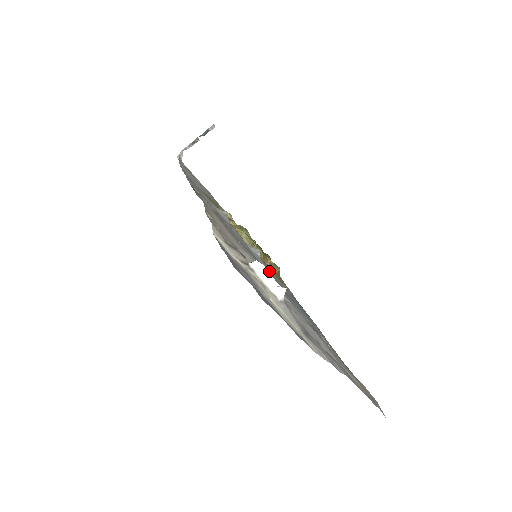
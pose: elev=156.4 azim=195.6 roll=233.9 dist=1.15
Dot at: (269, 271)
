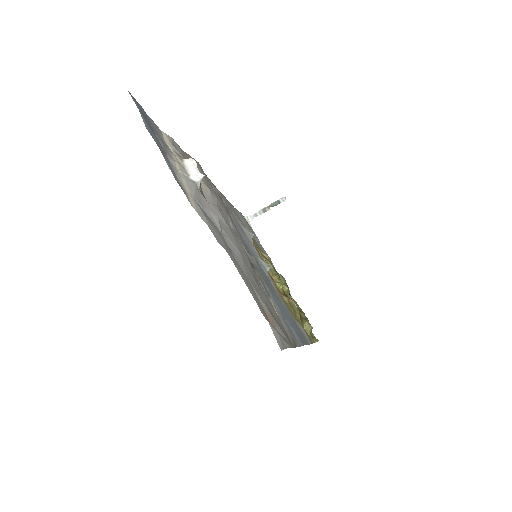
Dot at: (274, 287)
